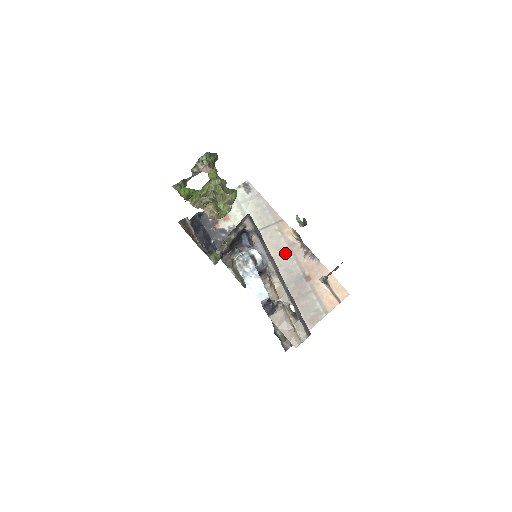
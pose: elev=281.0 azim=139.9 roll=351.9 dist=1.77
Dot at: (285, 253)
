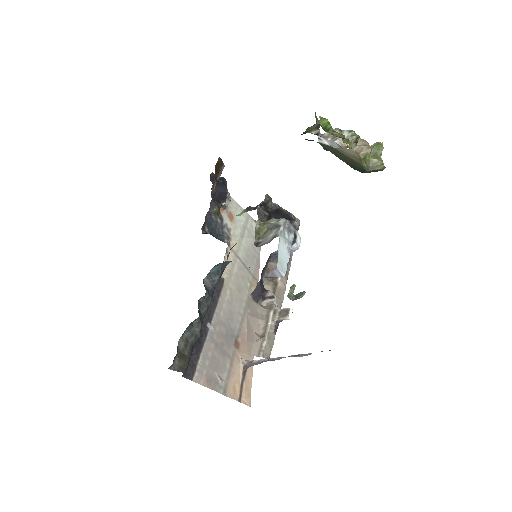
Dot at: (240, 302)
